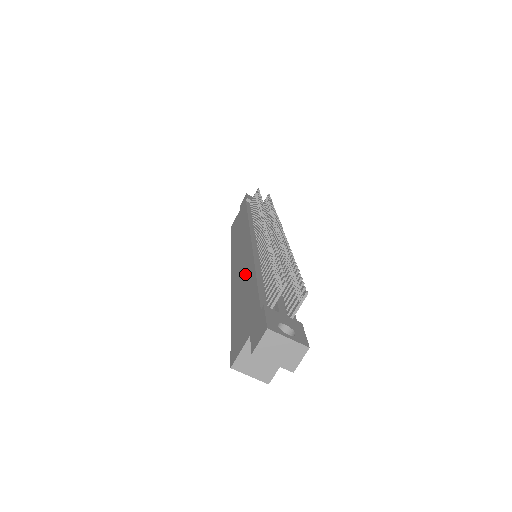
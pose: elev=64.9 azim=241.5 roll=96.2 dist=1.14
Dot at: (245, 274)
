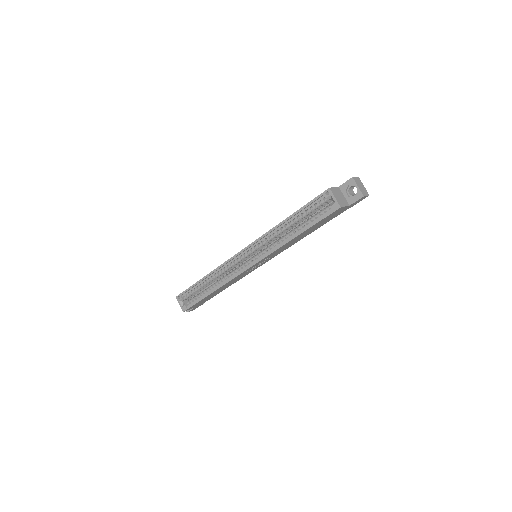
Dot at: occluded
